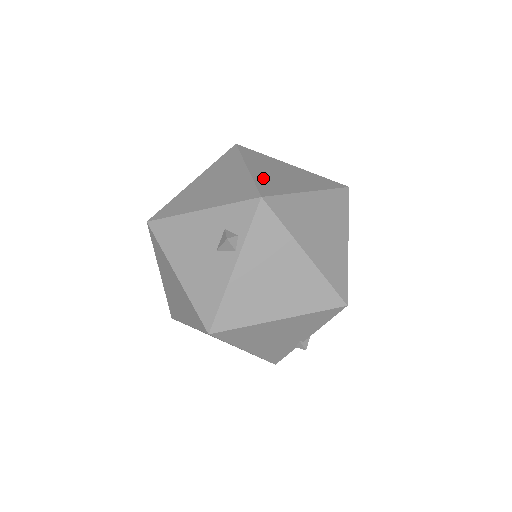
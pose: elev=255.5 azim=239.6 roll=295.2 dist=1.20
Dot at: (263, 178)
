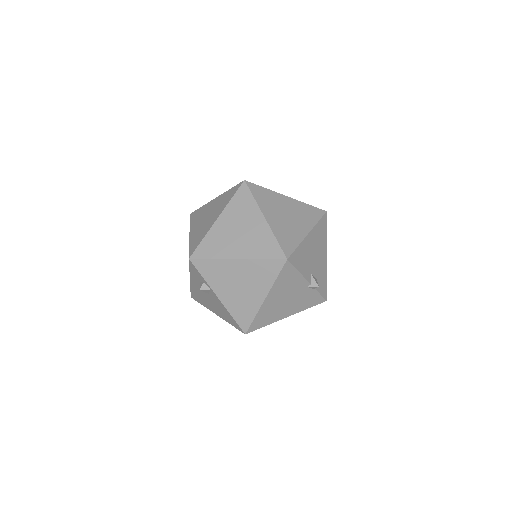
Dot at: (195, 237)
